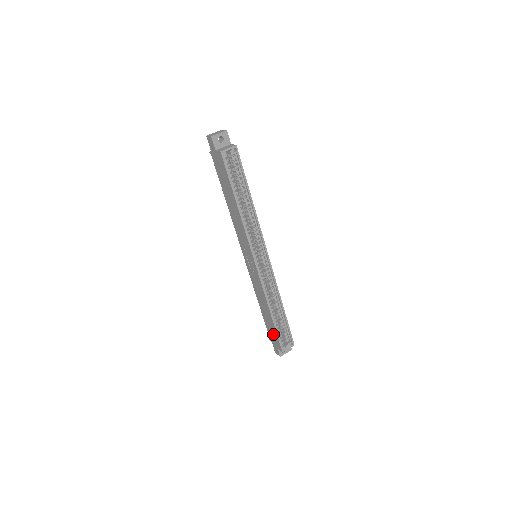
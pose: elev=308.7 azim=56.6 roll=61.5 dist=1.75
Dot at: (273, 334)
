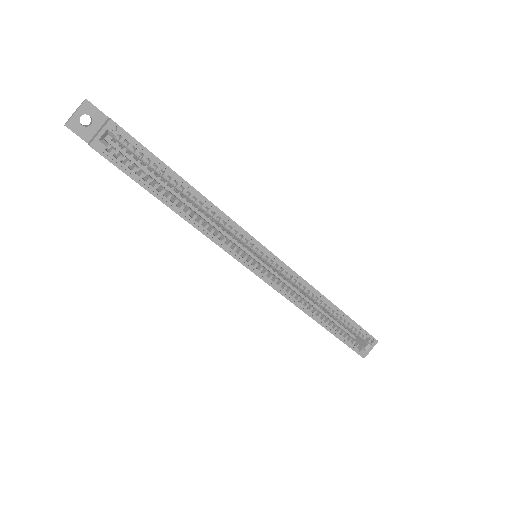
Dot at: occluded
